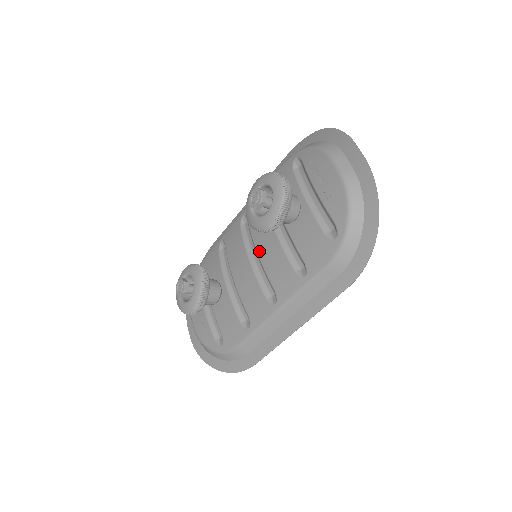
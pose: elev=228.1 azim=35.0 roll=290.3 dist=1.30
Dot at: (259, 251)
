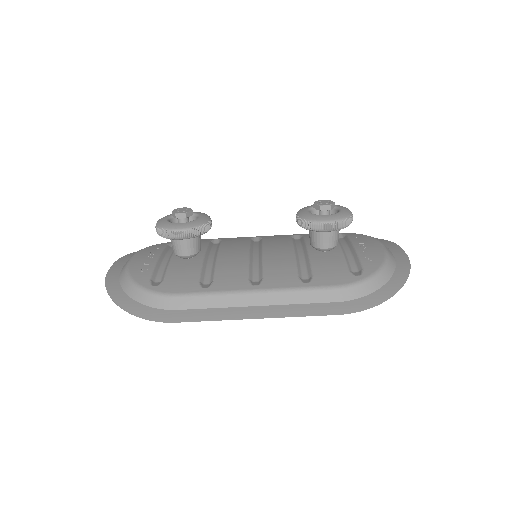
Dot at: (266, 252)
